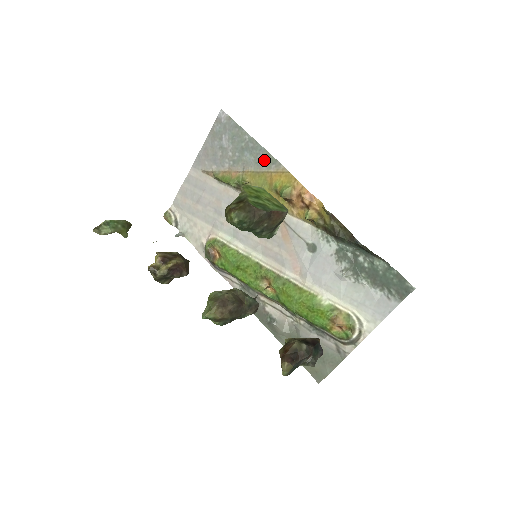
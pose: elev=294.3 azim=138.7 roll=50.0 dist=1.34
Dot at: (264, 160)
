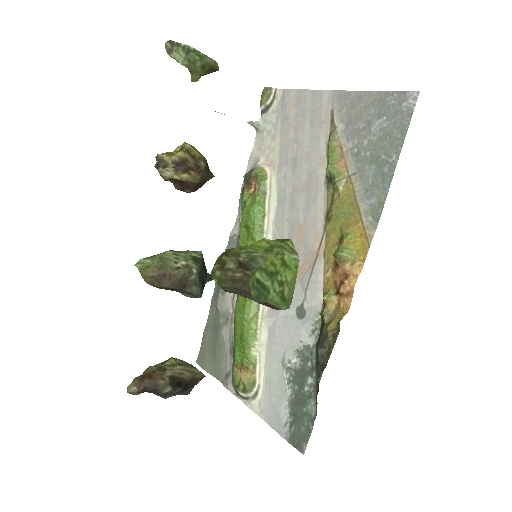
Dot at: (373, 200)
